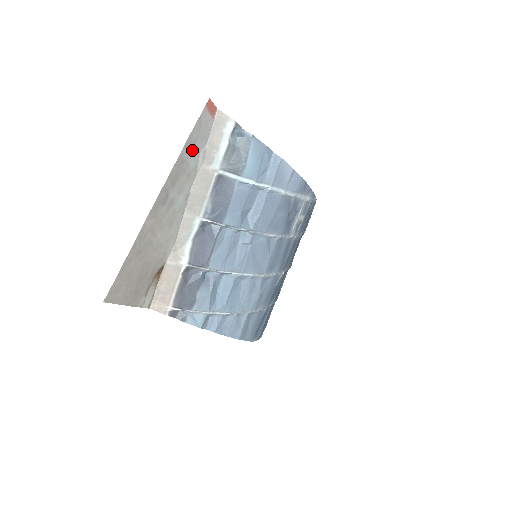
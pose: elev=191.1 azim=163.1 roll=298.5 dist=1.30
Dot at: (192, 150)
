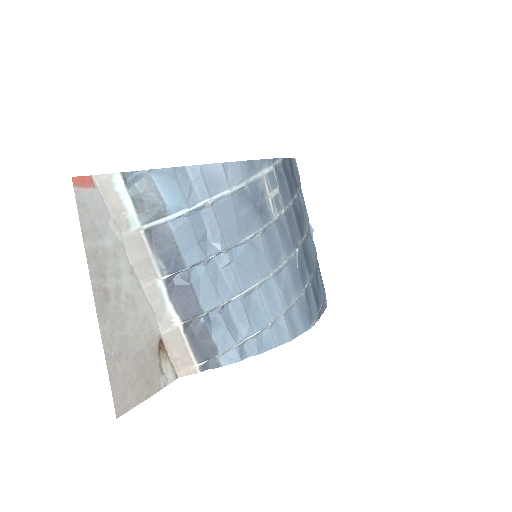
Dot at: (97, 233)
